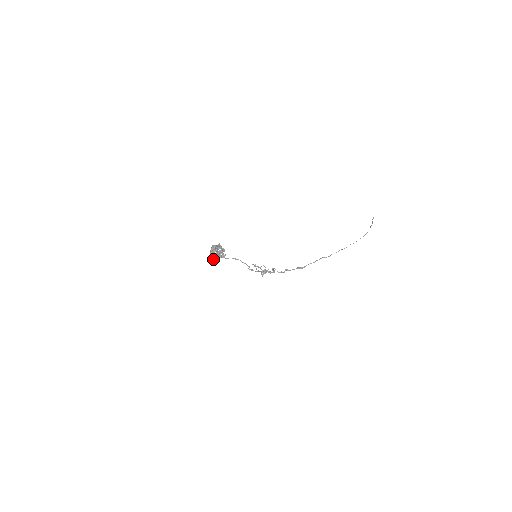
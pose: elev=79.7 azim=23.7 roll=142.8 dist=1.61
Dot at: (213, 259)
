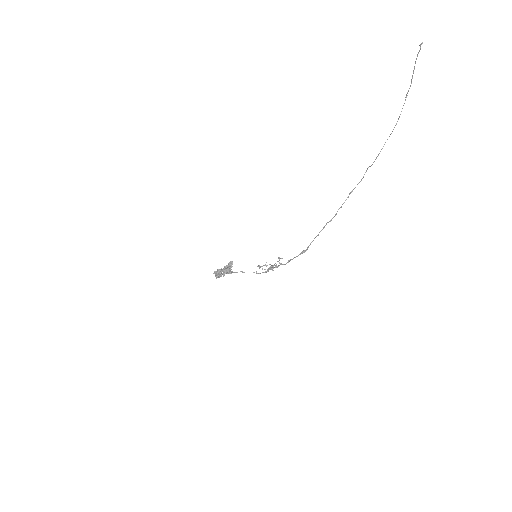
Dot at: occluded
